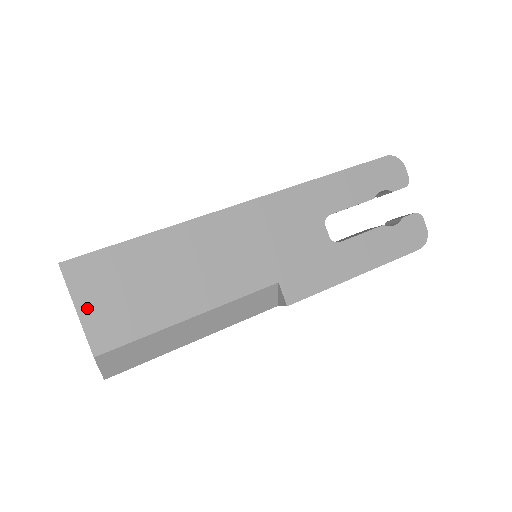
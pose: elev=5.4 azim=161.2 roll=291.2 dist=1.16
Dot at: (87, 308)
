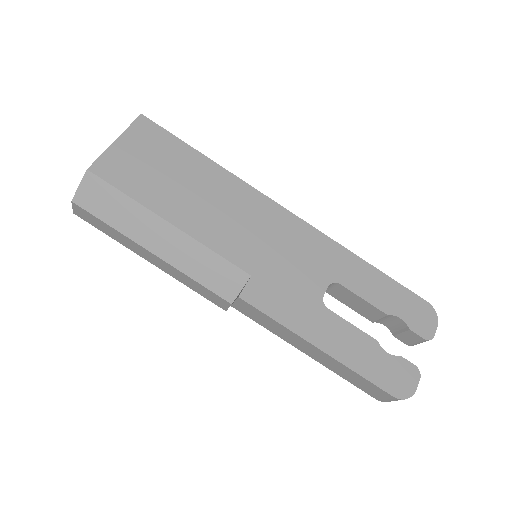
Dot at: (122, 146)
